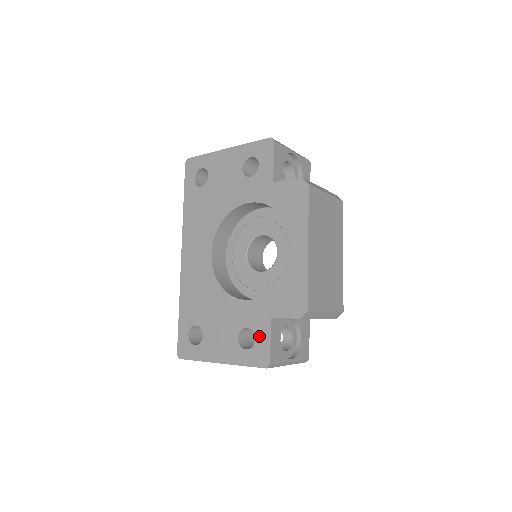
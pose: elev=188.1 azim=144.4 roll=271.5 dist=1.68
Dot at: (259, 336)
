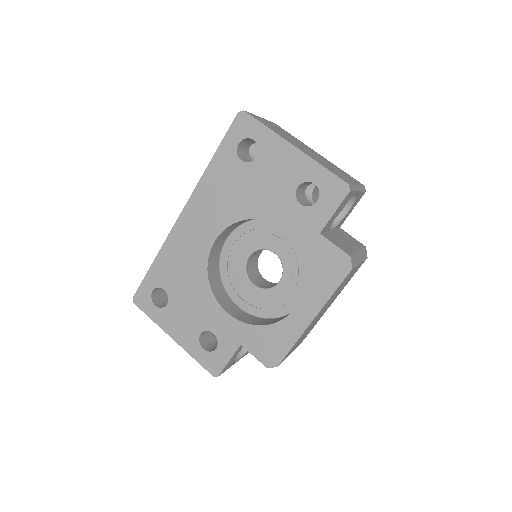
Dot at: (221, 349)
